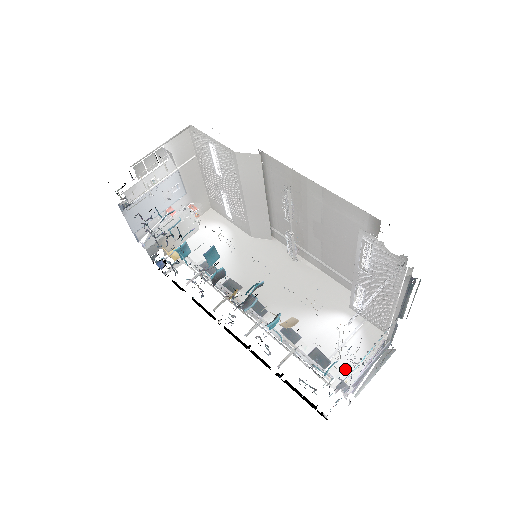
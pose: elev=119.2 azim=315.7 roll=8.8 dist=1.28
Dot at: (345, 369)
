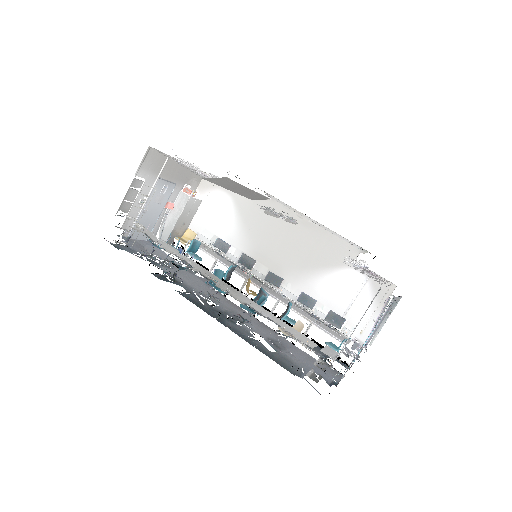
Dot at: occluded
